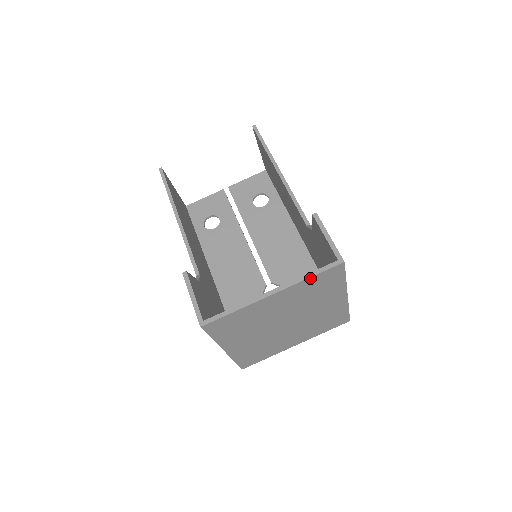
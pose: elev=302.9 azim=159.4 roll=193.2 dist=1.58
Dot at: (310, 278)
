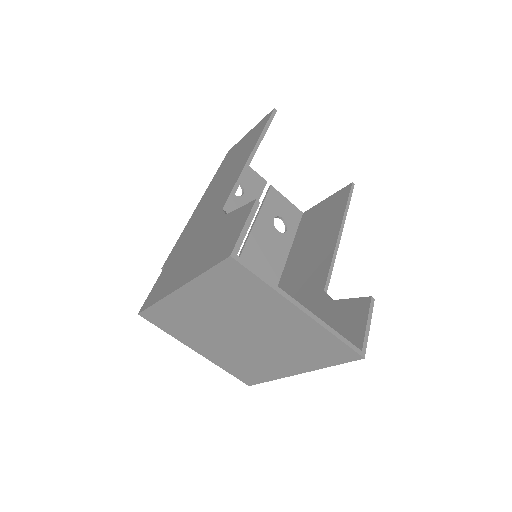
Dot at: (334, 337)
